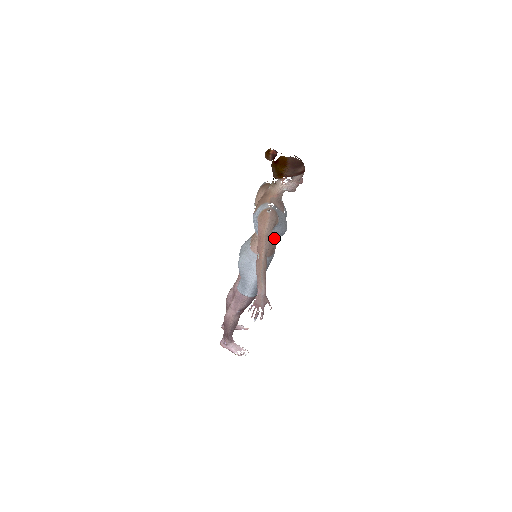
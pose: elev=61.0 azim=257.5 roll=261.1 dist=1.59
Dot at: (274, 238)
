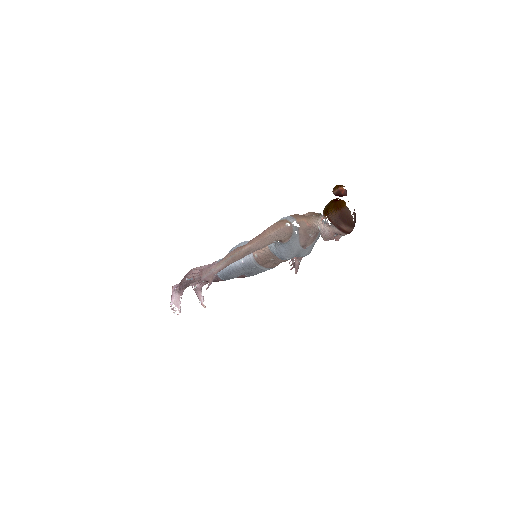
Dot at: (274, 253)
